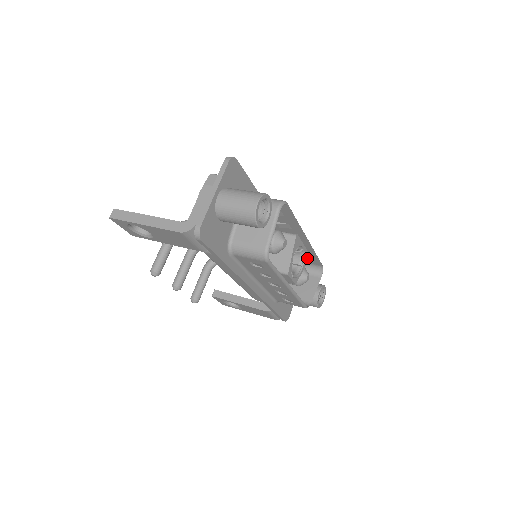
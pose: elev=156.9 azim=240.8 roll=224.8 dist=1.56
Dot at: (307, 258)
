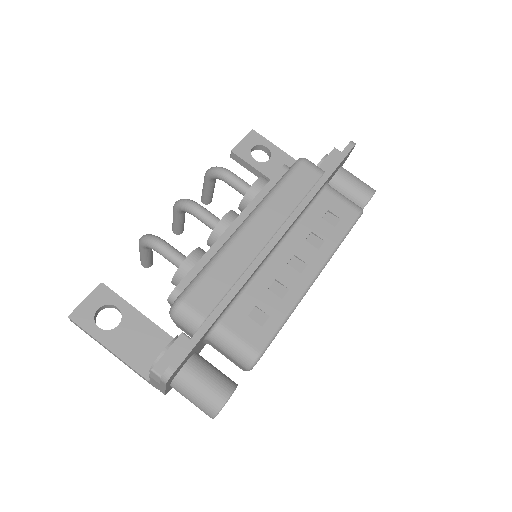
Dot at: occluded
